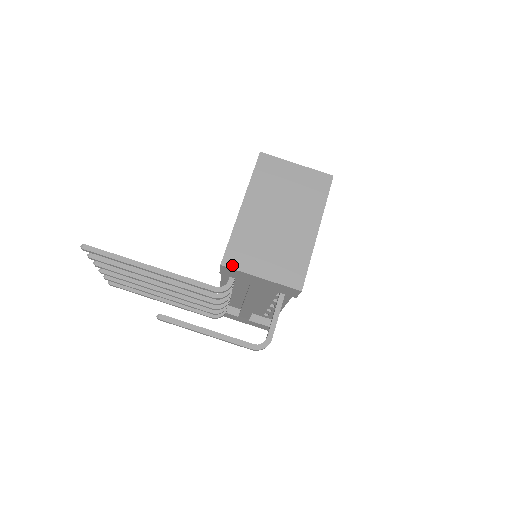
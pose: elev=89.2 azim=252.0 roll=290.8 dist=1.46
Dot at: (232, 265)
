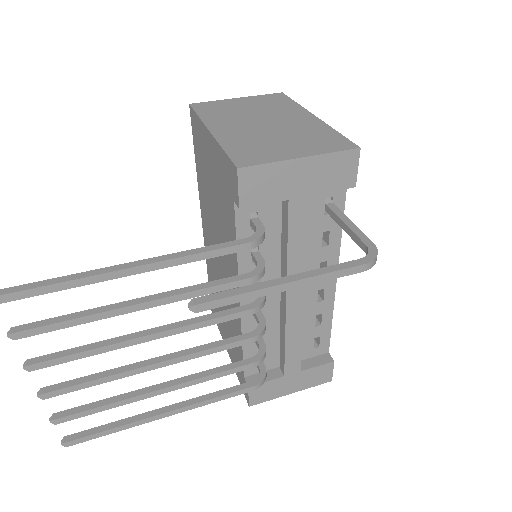
Dot at: (252, 163)
